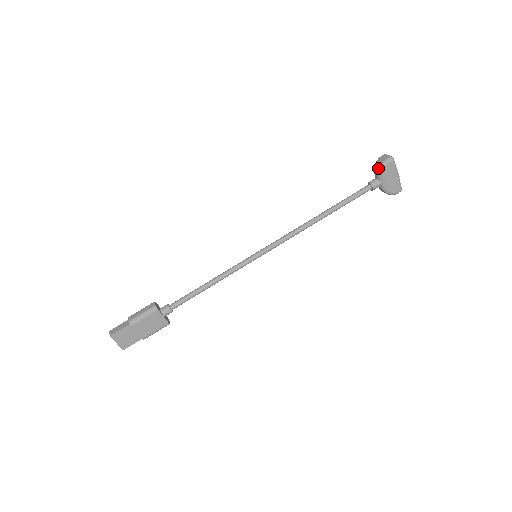
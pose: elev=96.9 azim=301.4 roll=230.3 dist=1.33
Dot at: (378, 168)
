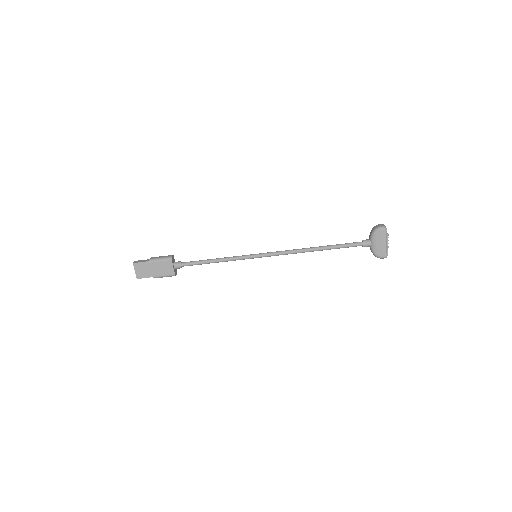
Dot at: (372, 231)
